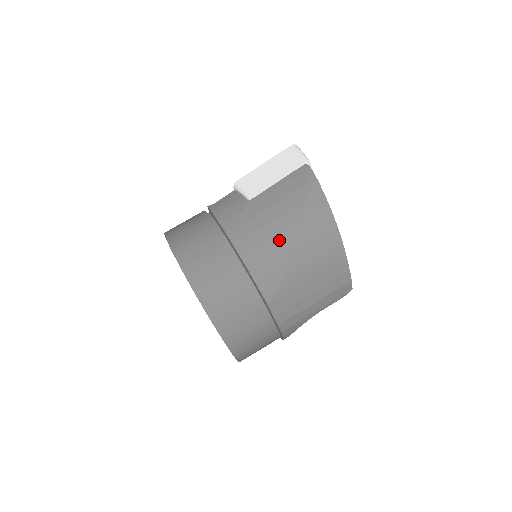
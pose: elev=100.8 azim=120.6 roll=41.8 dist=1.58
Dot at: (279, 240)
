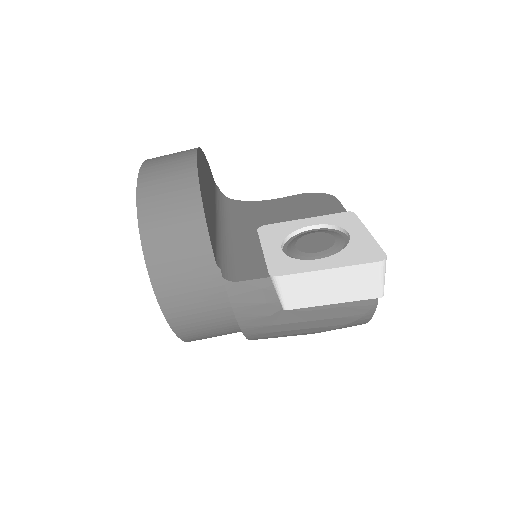
Dot at: occluded
